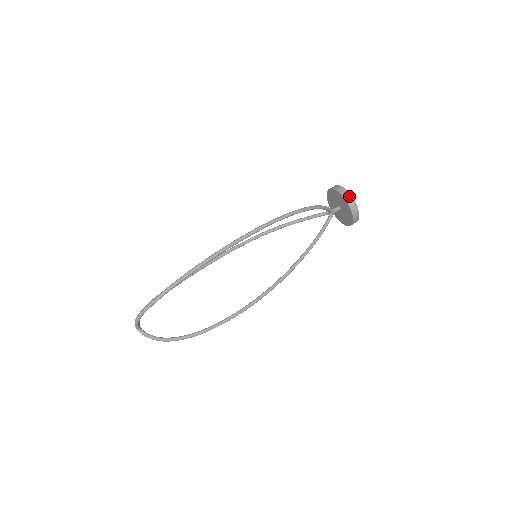
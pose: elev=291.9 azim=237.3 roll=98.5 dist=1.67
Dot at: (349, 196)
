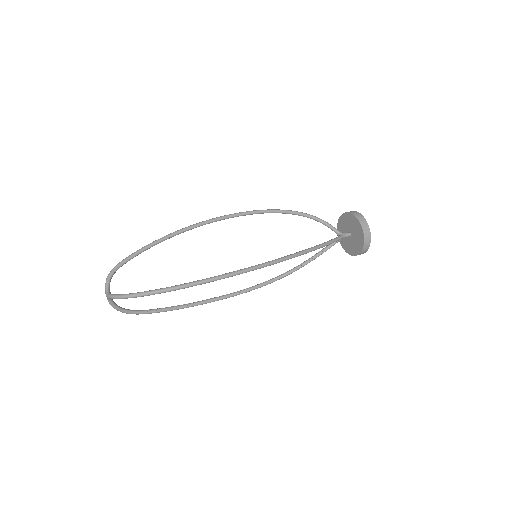
Dot at: occluded
